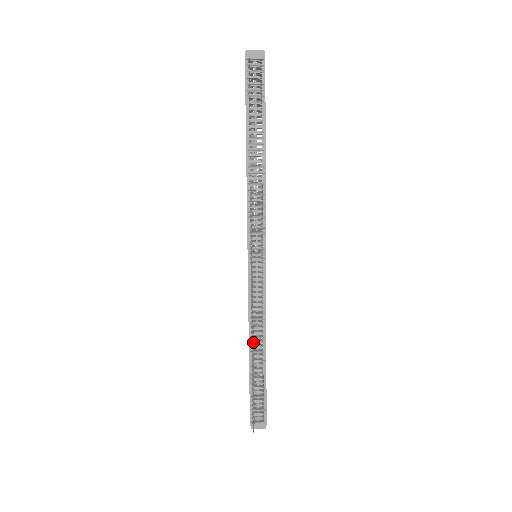
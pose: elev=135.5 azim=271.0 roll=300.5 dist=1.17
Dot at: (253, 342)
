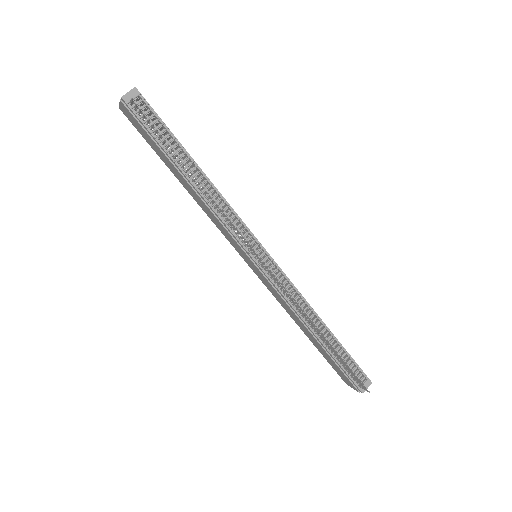
Dot at: (311, 323)
